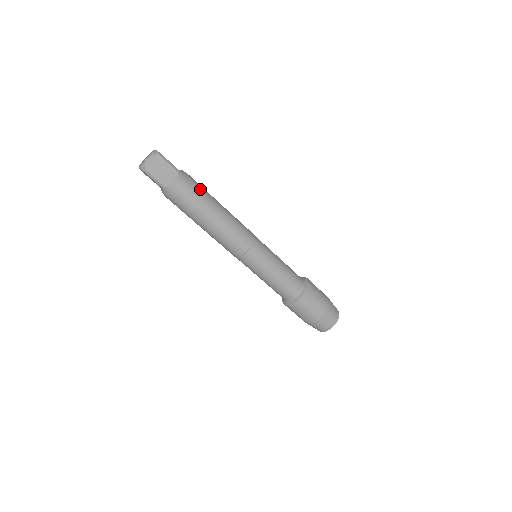
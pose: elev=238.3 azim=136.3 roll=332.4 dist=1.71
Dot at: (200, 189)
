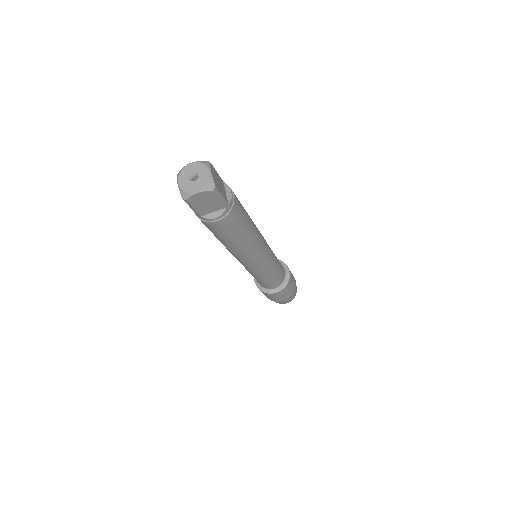
Dot at: (240, 220)
